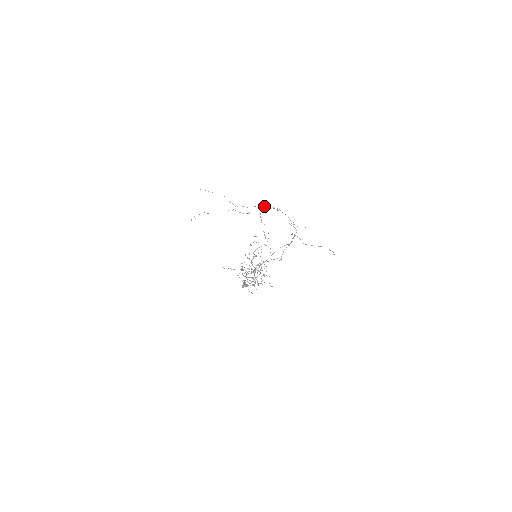
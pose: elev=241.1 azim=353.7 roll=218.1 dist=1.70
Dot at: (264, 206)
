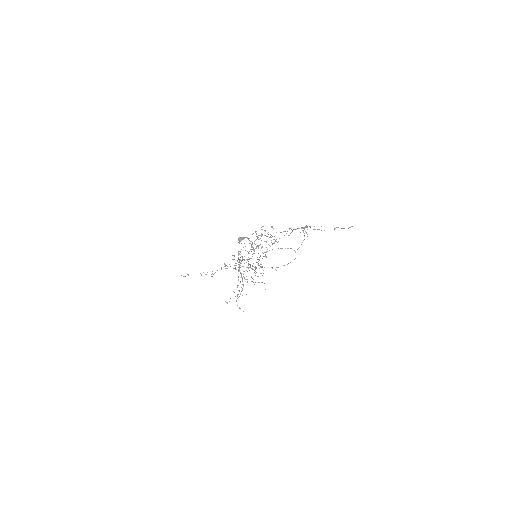
Dot at: (273, 243)
